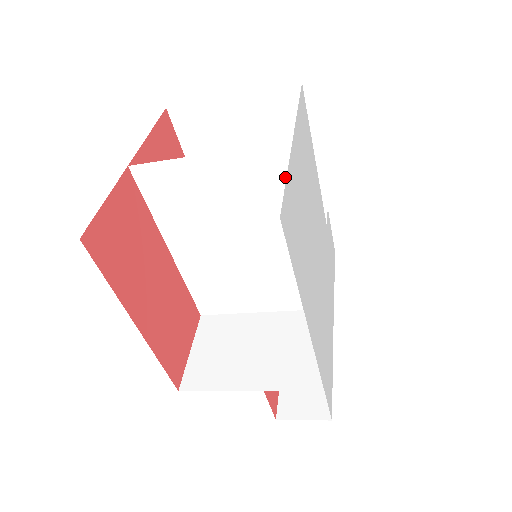
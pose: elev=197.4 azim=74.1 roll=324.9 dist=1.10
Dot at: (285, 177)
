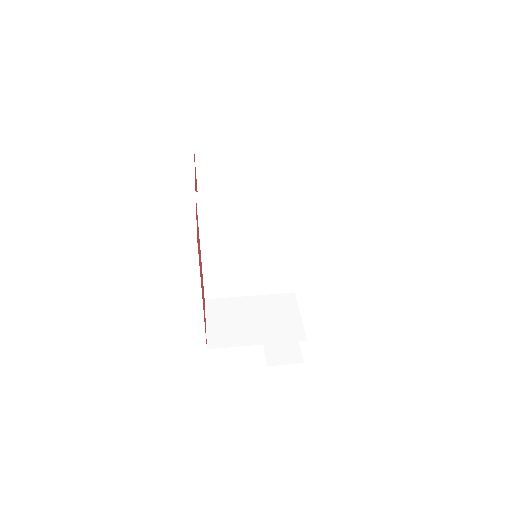
Dot at: (295, 207)
